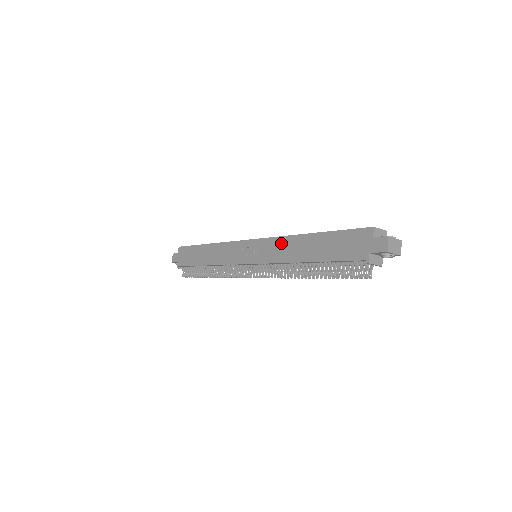
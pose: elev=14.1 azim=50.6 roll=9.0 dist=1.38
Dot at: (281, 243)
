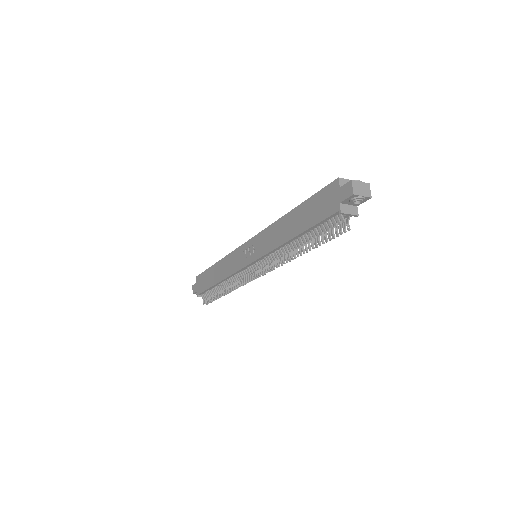
Dot at: (270, 231)
